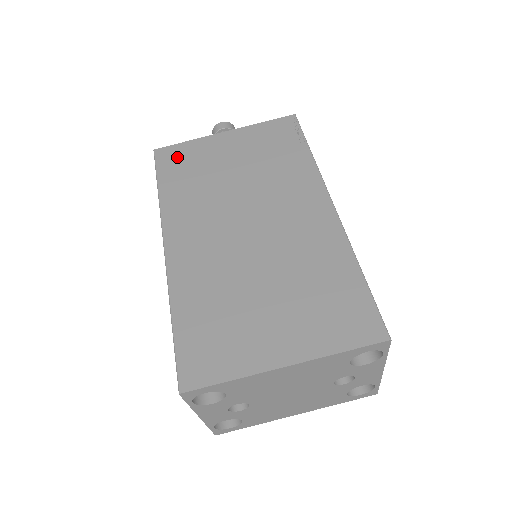
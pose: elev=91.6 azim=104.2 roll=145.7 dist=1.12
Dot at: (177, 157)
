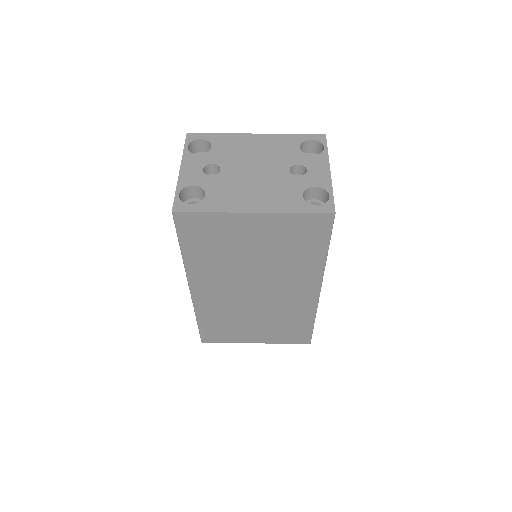
Dot at: occluded
